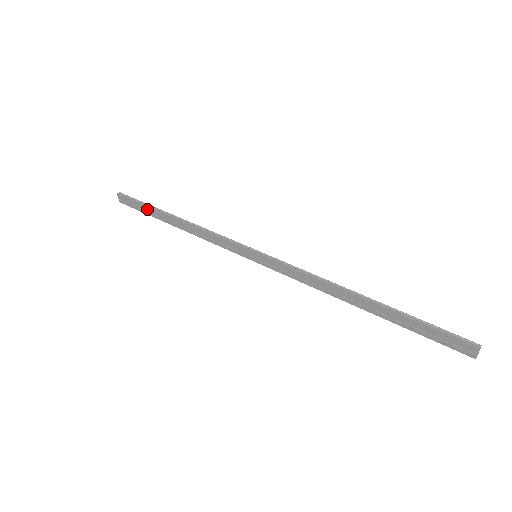
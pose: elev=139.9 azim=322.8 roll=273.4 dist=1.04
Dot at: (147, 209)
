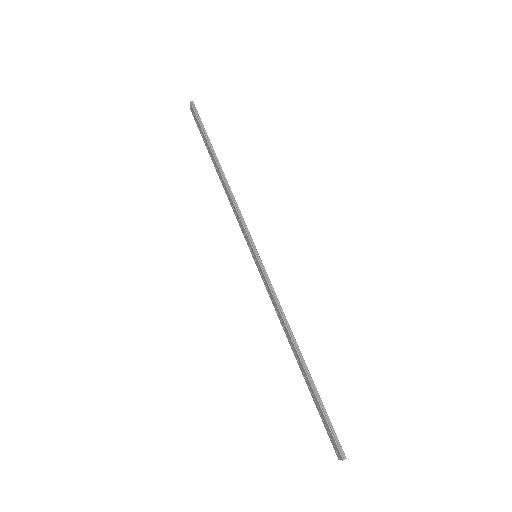
Dot at: (205, 138)
